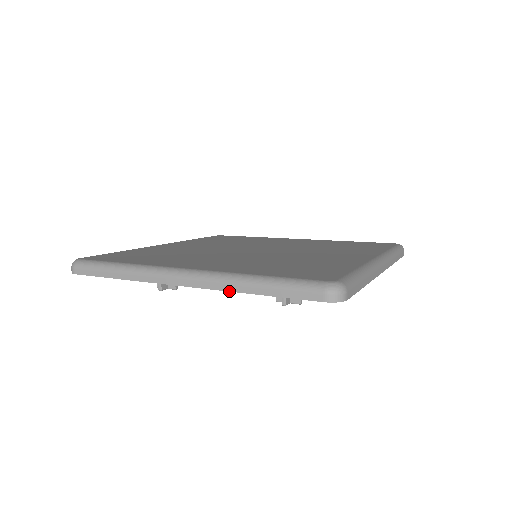
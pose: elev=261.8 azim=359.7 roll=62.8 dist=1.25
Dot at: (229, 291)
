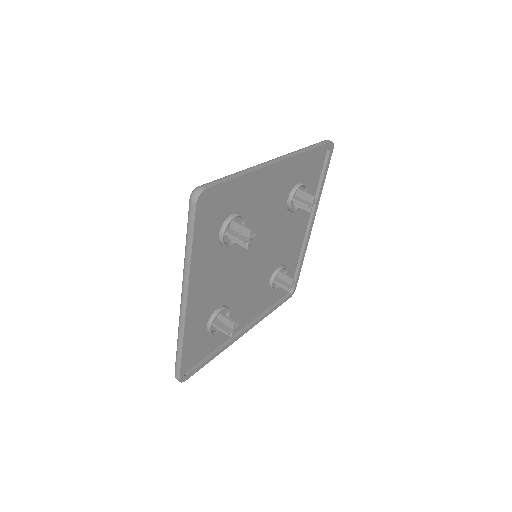
Dot at: (189, 270)
